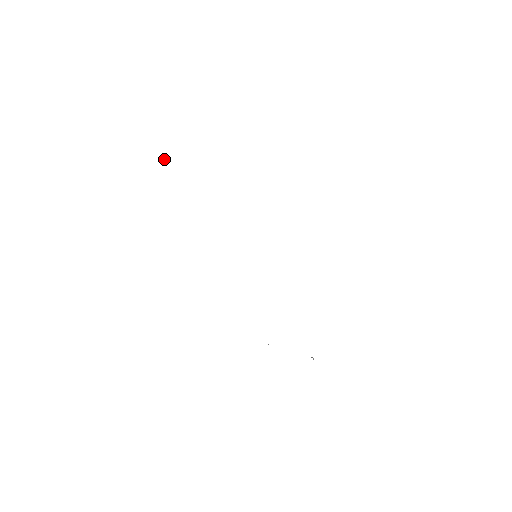
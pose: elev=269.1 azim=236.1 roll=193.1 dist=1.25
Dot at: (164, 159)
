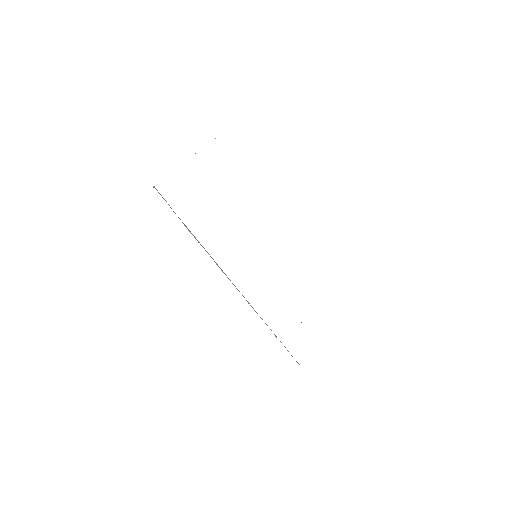
Dot at: (154, 187)
